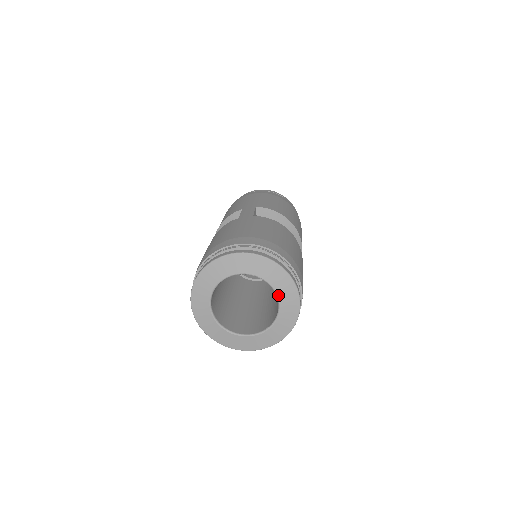
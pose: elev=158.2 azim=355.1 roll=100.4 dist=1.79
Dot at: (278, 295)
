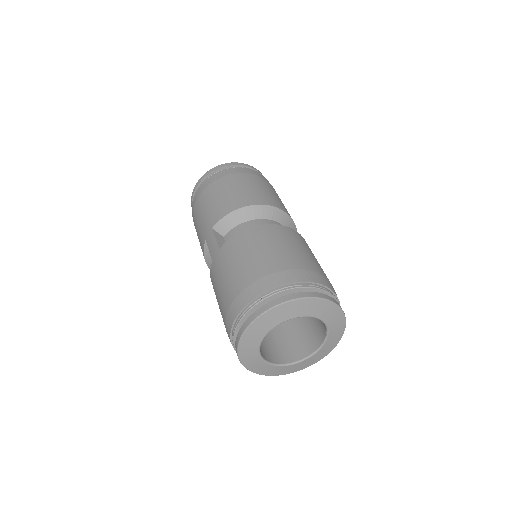
Dot at: (307, 316)
